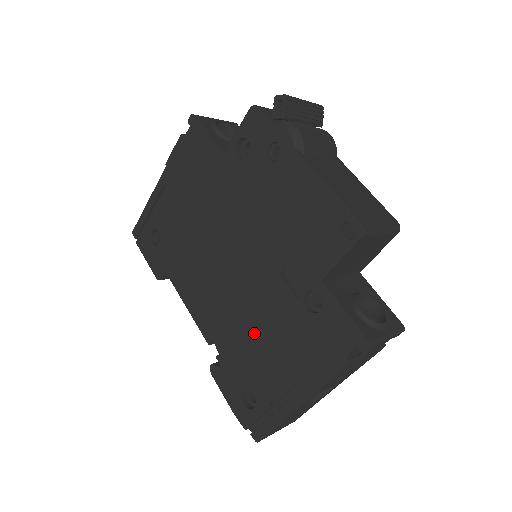
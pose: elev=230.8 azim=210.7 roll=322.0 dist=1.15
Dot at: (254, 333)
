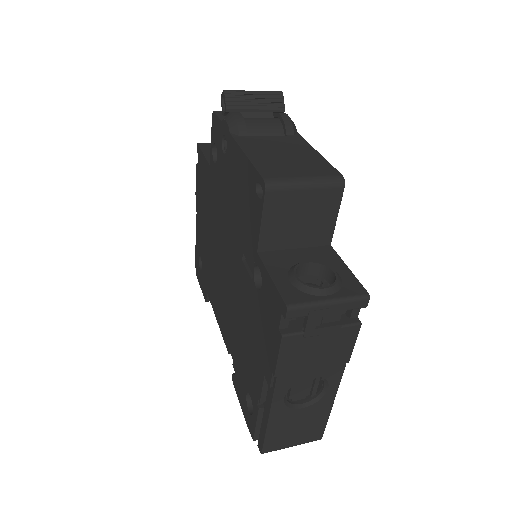
Dot at: (241, 329)
